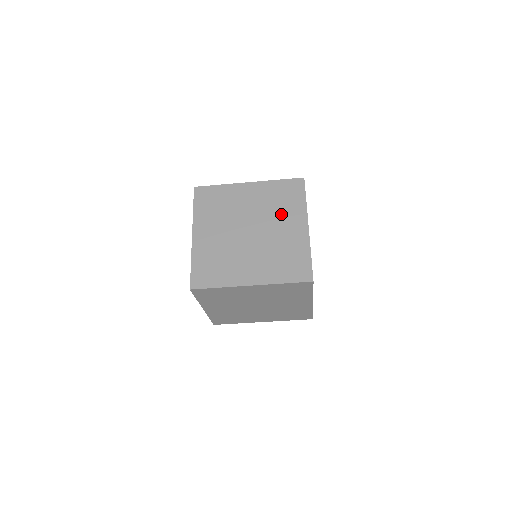
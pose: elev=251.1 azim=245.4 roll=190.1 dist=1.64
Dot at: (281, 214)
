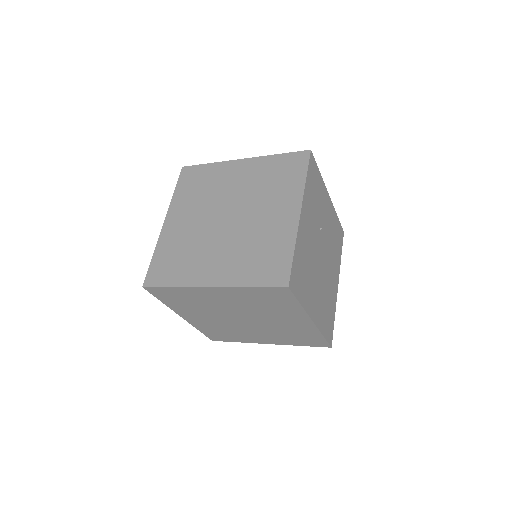
Dot at: (270, 196)
